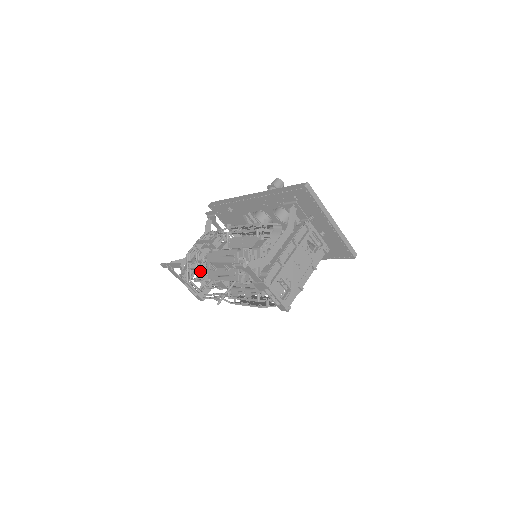
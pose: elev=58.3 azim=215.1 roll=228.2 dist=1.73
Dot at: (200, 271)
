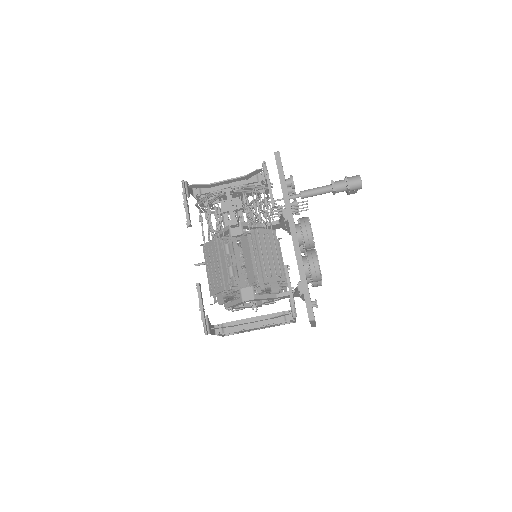
Dot at: occluded
